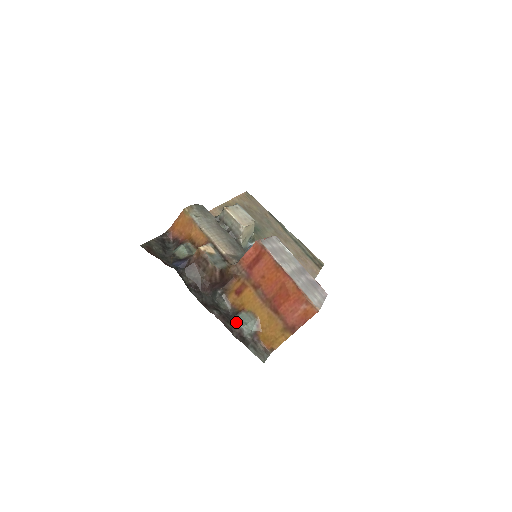
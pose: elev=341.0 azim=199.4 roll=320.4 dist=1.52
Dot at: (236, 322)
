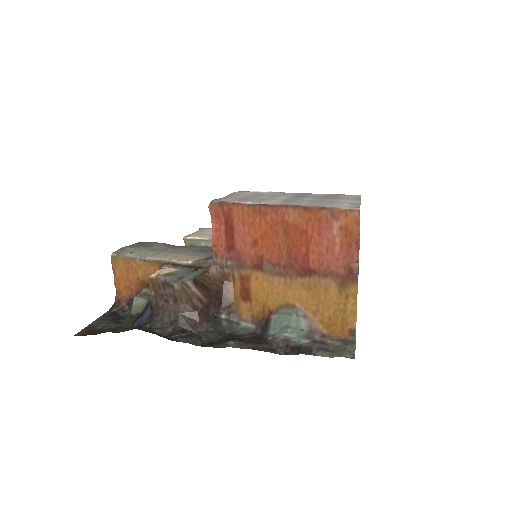
Dot at: (273, 336)
